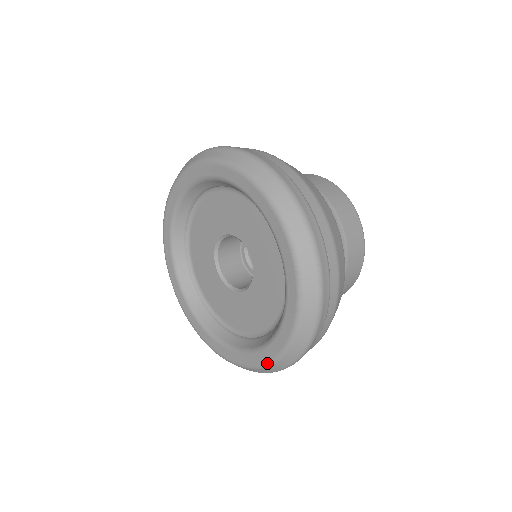
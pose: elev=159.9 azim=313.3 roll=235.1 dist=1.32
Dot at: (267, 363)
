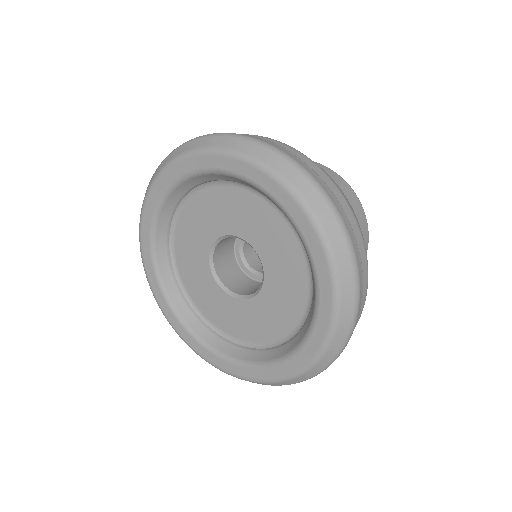
Dot at: (330, 330)
